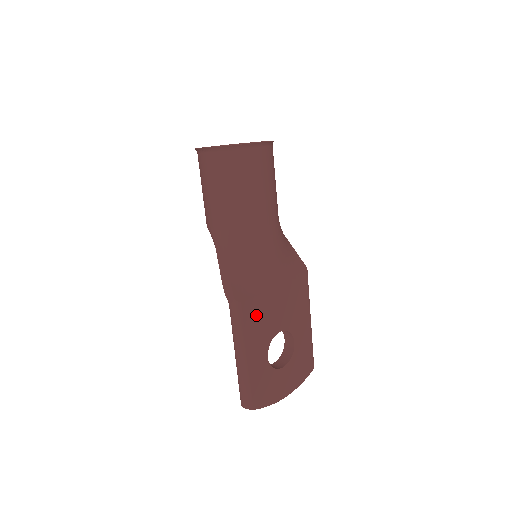
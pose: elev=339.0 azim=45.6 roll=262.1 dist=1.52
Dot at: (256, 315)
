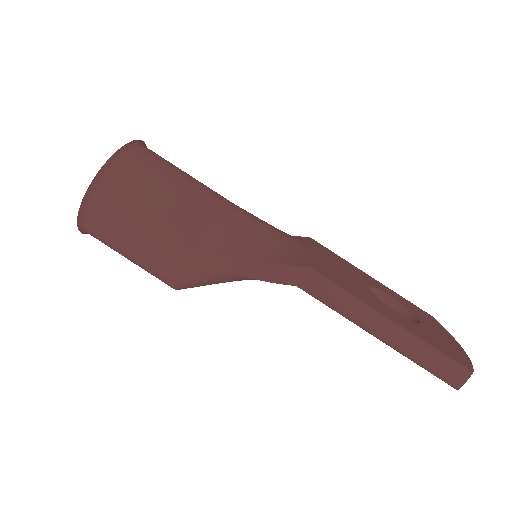
Dot at: (334, 276)
